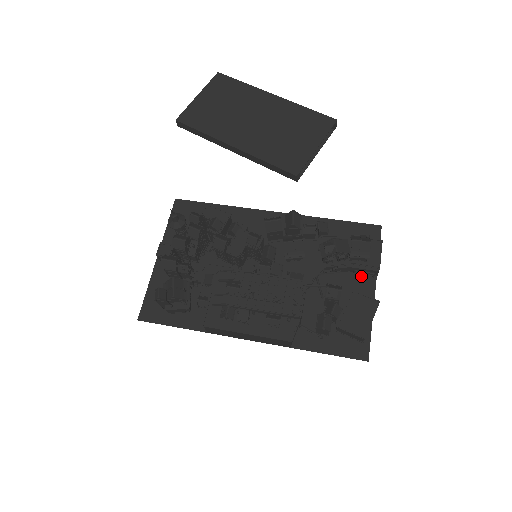
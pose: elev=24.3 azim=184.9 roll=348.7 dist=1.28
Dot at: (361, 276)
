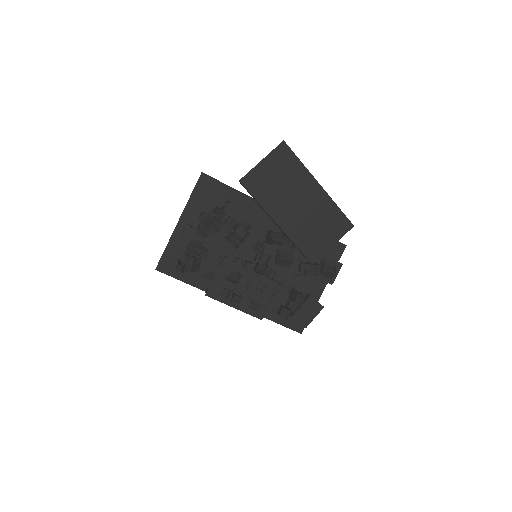
Dot at: occluded
